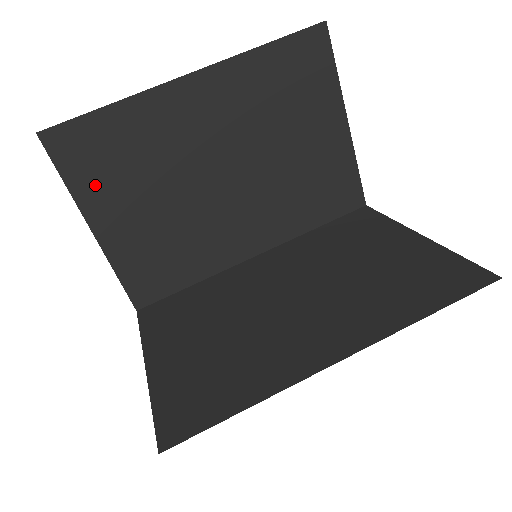
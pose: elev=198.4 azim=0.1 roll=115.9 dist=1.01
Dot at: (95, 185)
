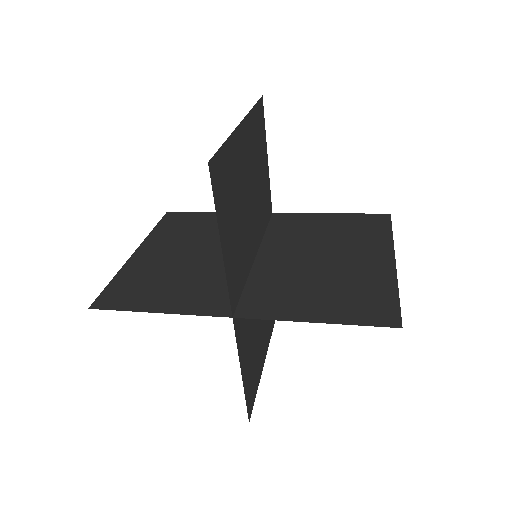
Dot at: (222, 207)
